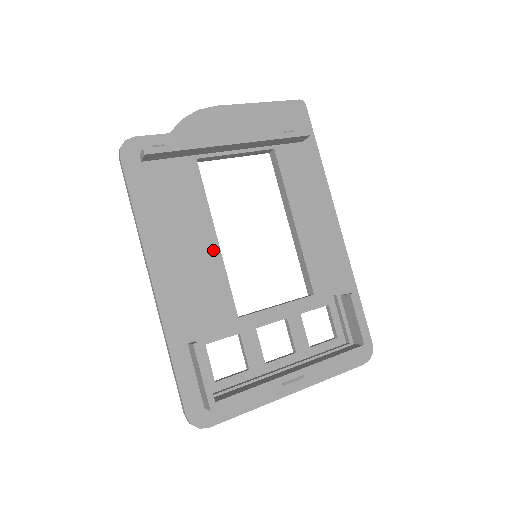
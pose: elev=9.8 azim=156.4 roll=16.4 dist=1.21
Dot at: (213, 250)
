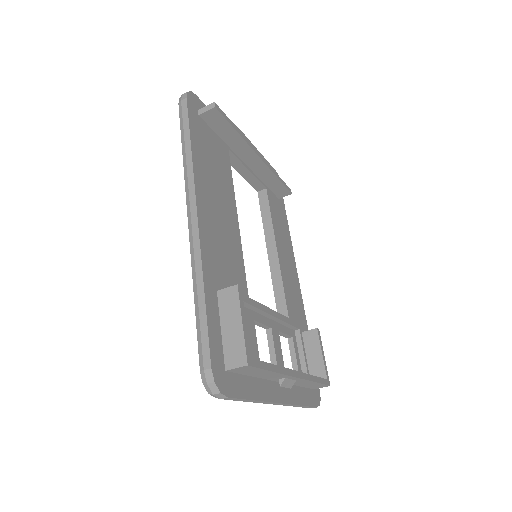
Dot at: (235, 224)
